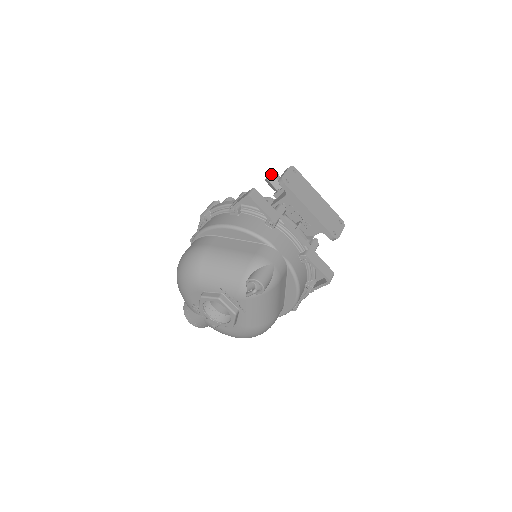
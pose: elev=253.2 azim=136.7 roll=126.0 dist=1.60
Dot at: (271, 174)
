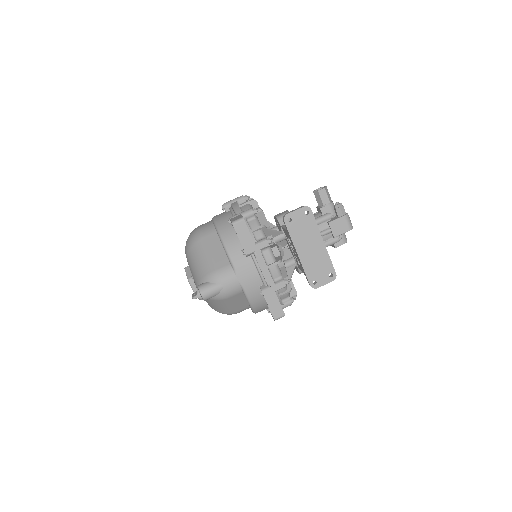
Dot at: (318, 190)
